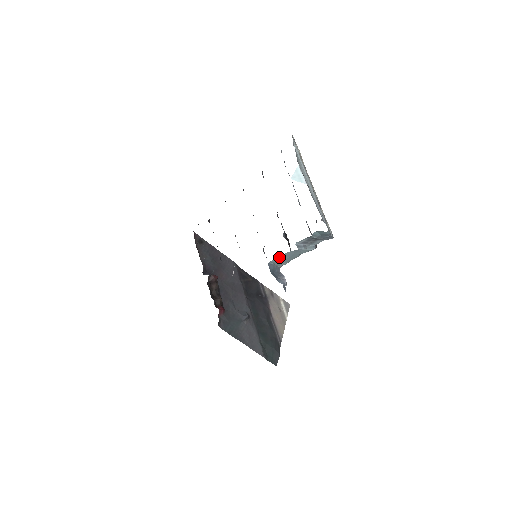
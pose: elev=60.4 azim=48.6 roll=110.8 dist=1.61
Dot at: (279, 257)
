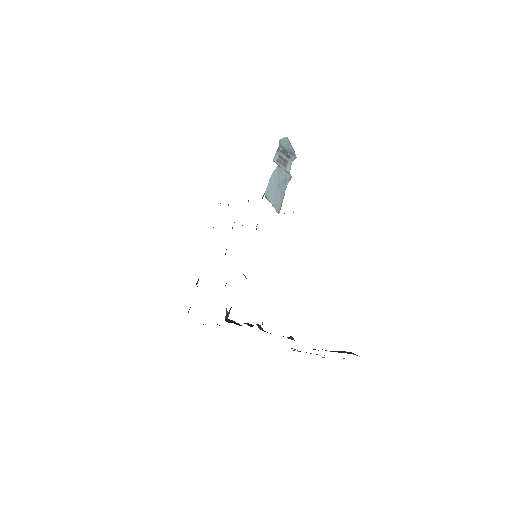
Dot at: (269, 185)
